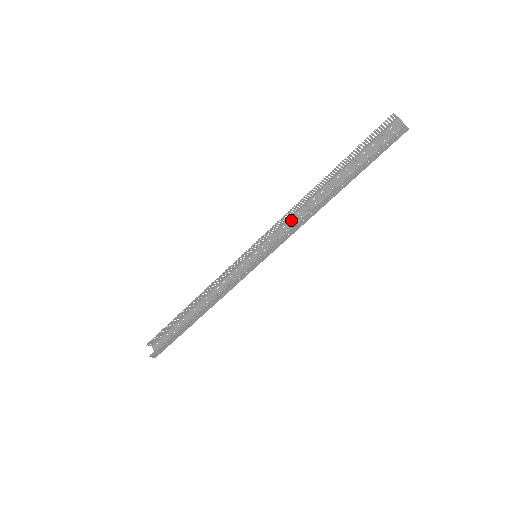
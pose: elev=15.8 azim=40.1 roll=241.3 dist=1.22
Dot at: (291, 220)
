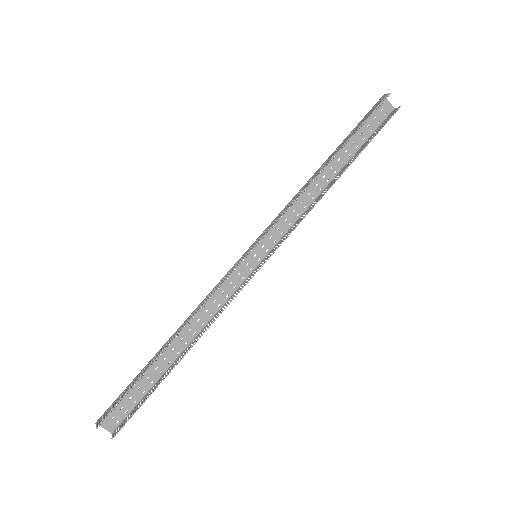
Dot at: occluded
